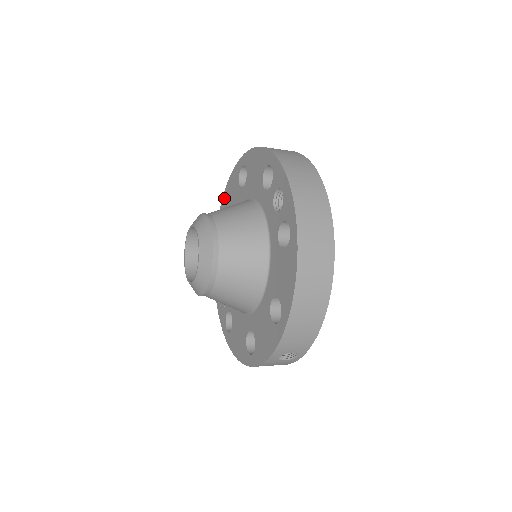
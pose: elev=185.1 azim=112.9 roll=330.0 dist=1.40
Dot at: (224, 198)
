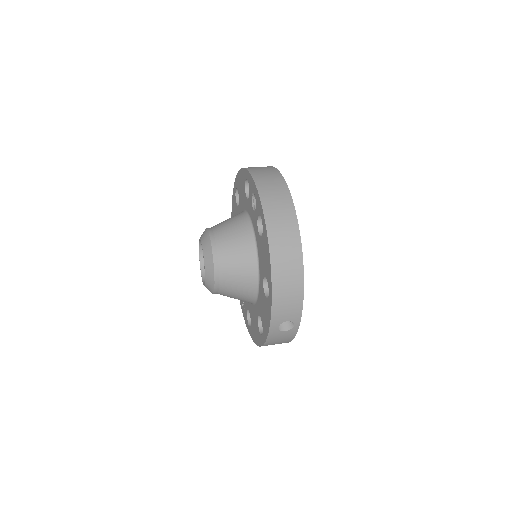
Dot at: occluded
